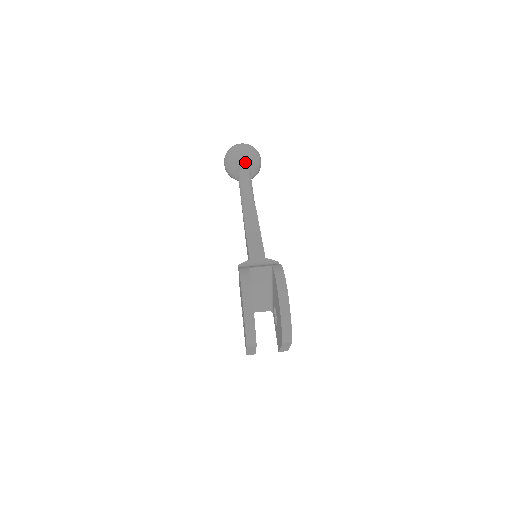
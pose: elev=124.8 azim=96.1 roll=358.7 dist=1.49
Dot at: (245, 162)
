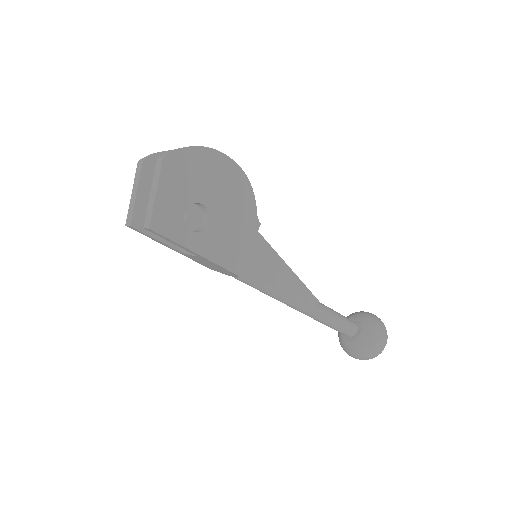
Dot at: (360, 315)
